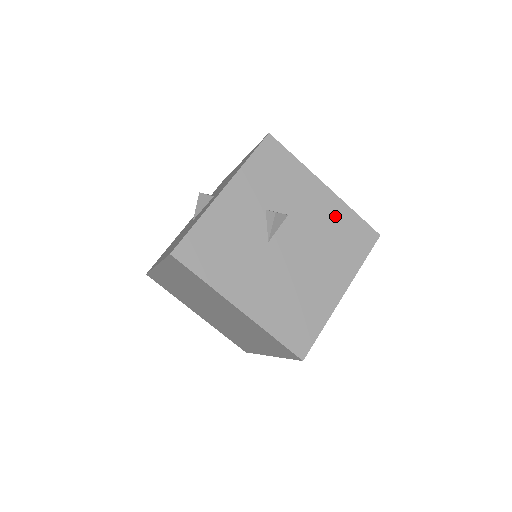
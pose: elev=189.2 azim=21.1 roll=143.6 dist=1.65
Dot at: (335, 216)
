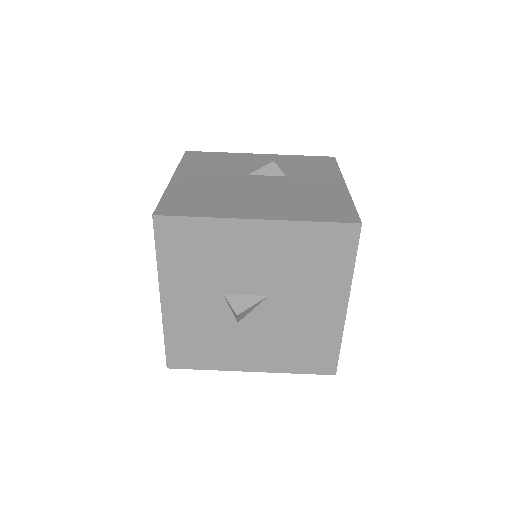
Dot at: (328, 195)
